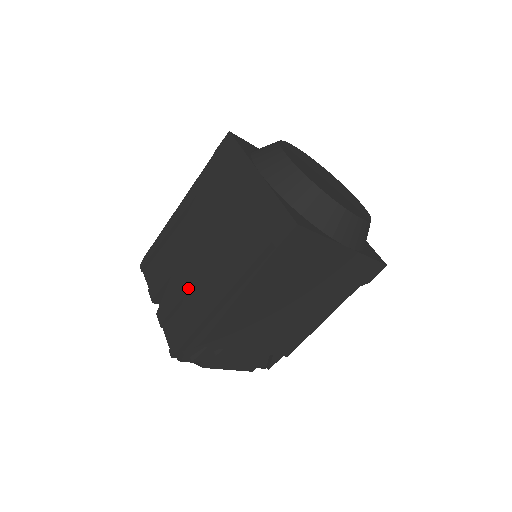
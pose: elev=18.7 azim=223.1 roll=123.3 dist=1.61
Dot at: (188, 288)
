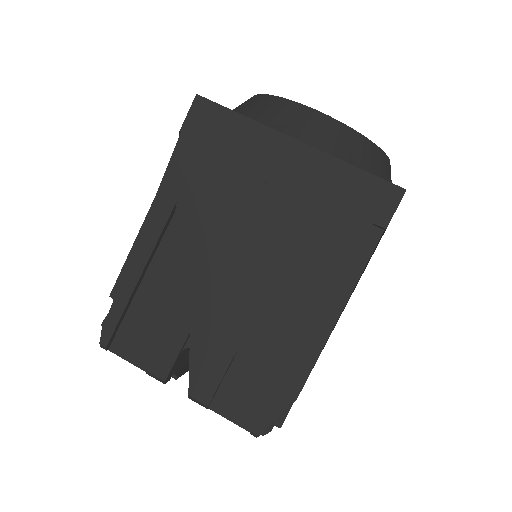
Dot at: (240, 335)
